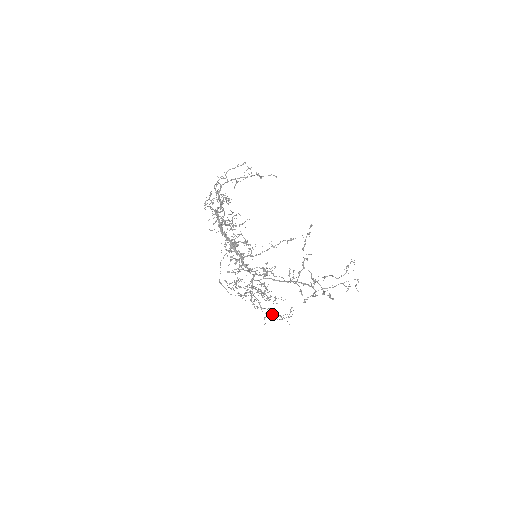
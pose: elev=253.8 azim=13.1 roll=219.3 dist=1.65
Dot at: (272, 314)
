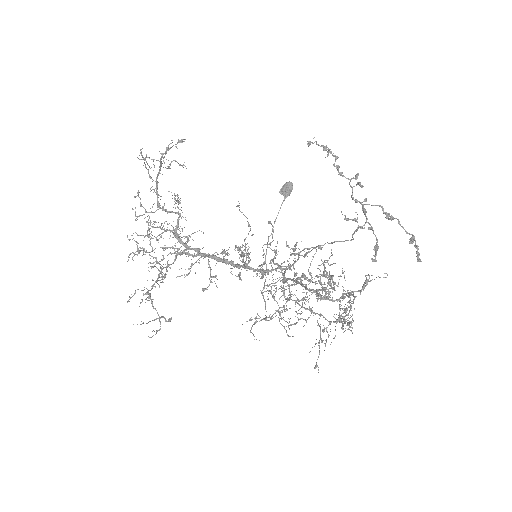
Dot at: (322, 331)
